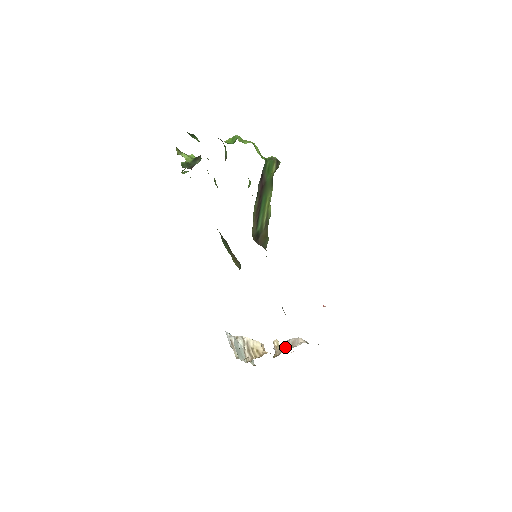
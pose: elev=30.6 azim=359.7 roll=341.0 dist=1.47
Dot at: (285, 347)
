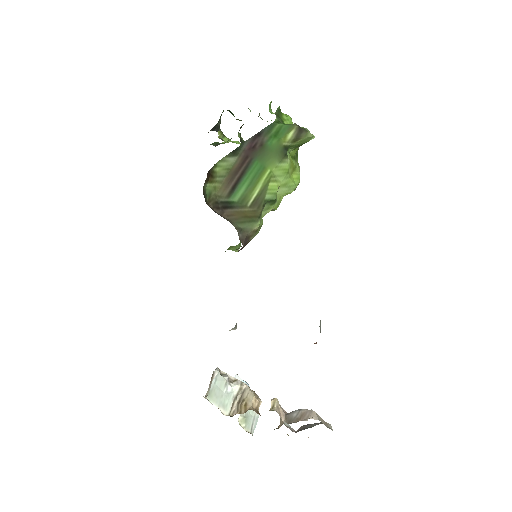
Dot at: (290, 418)
